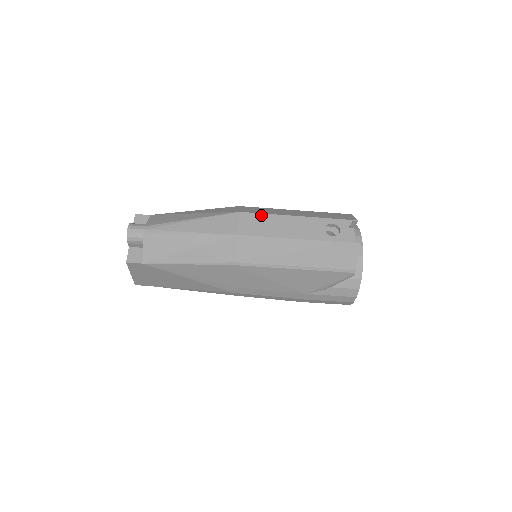
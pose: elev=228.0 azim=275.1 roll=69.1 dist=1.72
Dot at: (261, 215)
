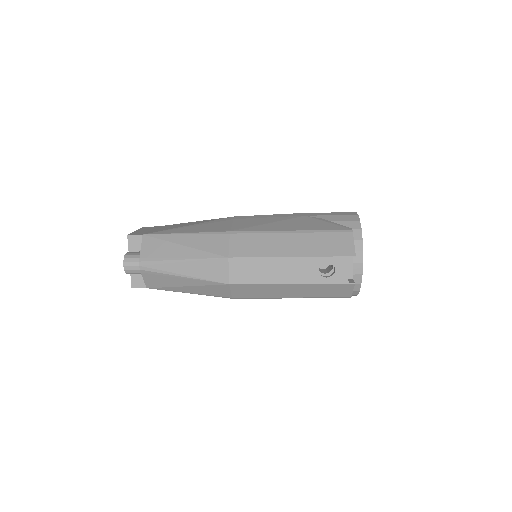
Dot at: (251, 259)
